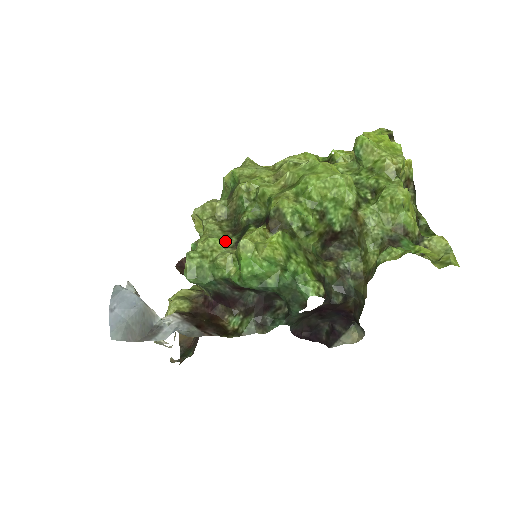
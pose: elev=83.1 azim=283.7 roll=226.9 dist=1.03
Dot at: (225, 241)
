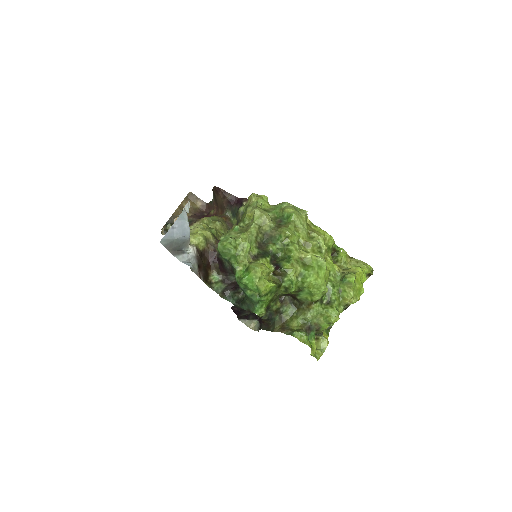
Dot at: (252, 248)
